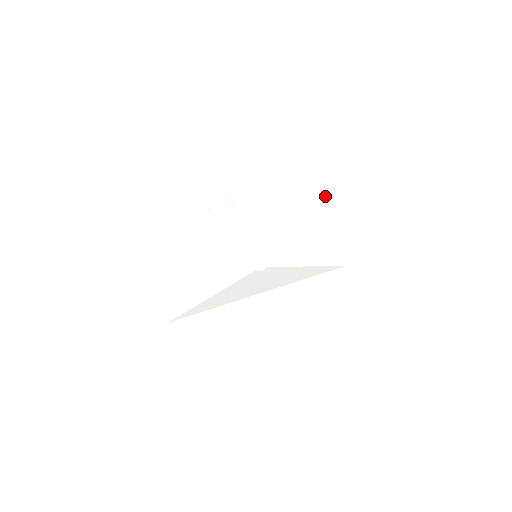
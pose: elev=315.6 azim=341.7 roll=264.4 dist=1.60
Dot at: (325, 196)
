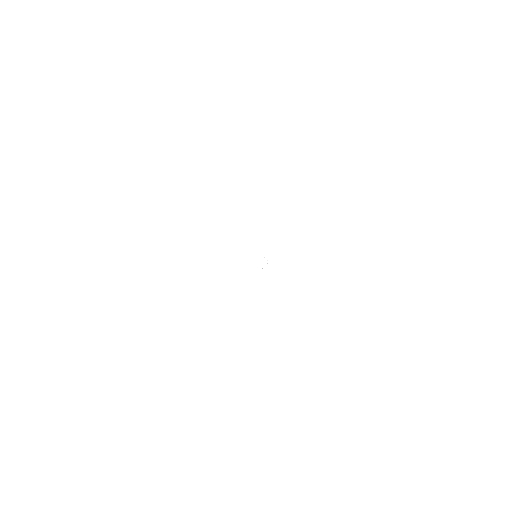
Dot at: (334, 236)
